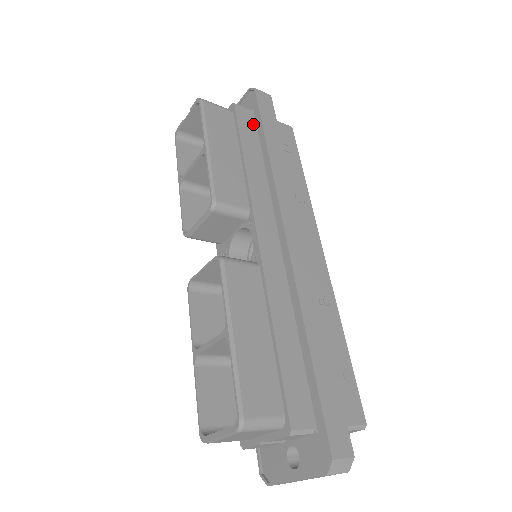
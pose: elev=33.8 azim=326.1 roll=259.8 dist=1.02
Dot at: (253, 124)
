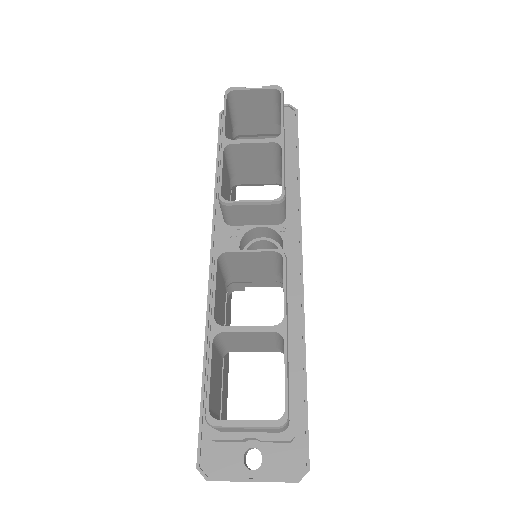
Dot at: (288, 139)
